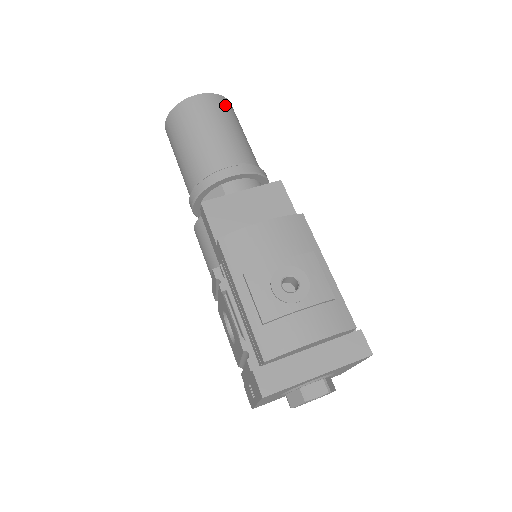
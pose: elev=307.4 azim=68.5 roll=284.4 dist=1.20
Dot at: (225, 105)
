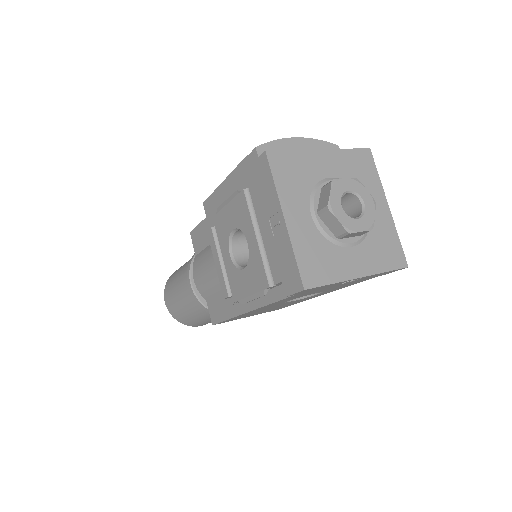
Dot at: occluded
